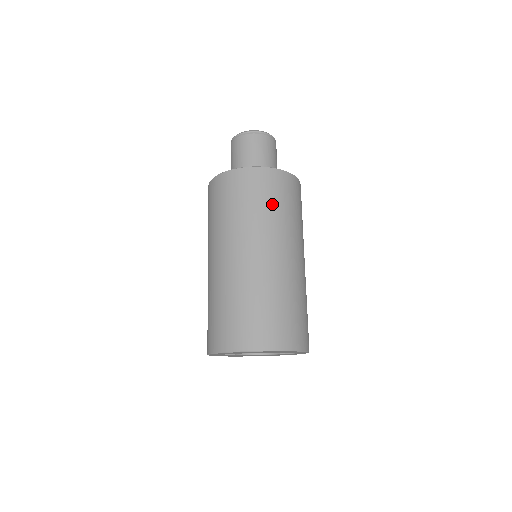
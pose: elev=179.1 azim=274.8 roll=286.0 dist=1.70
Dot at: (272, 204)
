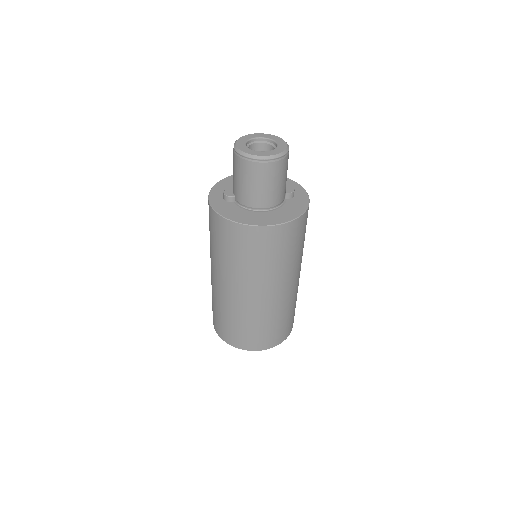
Dot at: (279, 257)
